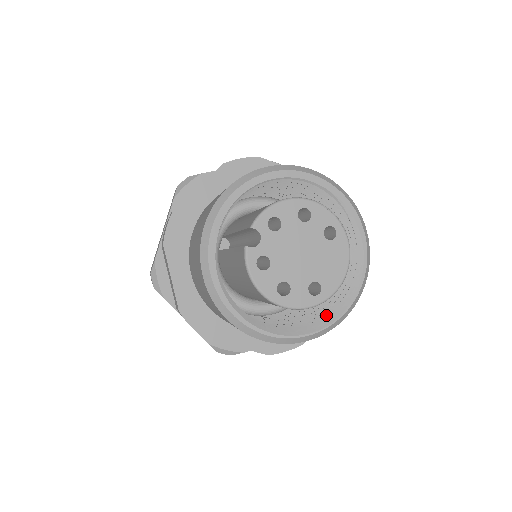
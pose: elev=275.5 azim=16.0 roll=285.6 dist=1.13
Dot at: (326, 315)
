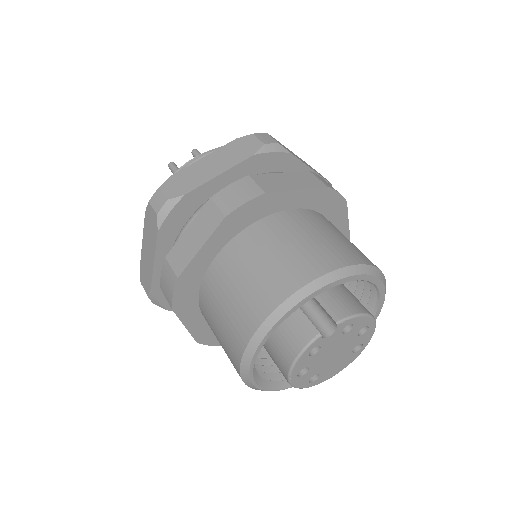
Dot at: occluded
